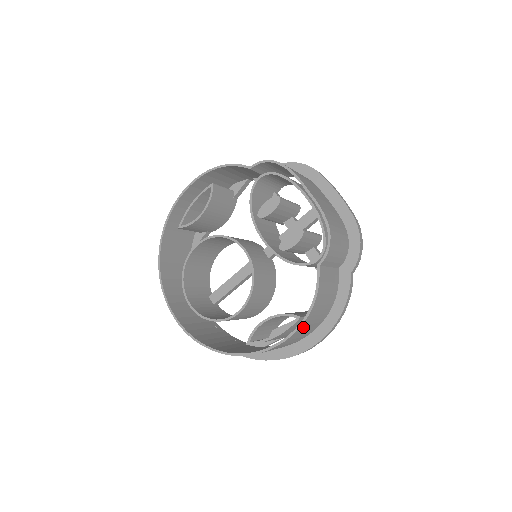
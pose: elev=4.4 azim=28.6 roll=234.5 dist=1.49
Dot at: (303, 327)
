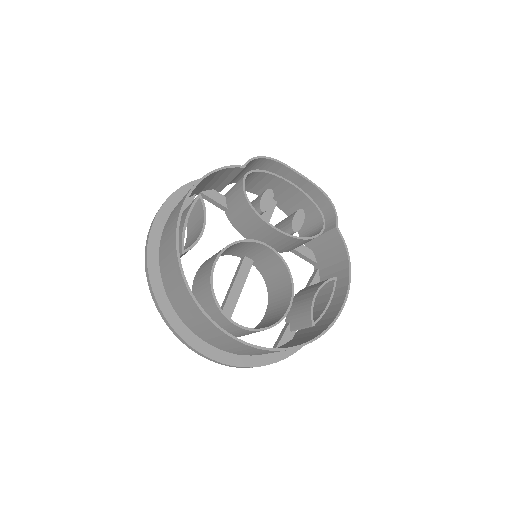
Dot at: (344, 282)
